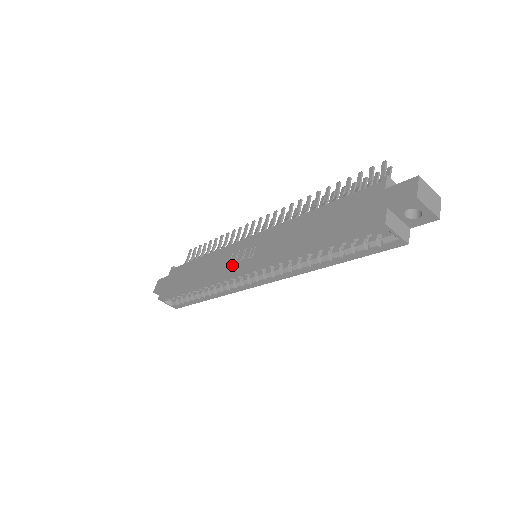
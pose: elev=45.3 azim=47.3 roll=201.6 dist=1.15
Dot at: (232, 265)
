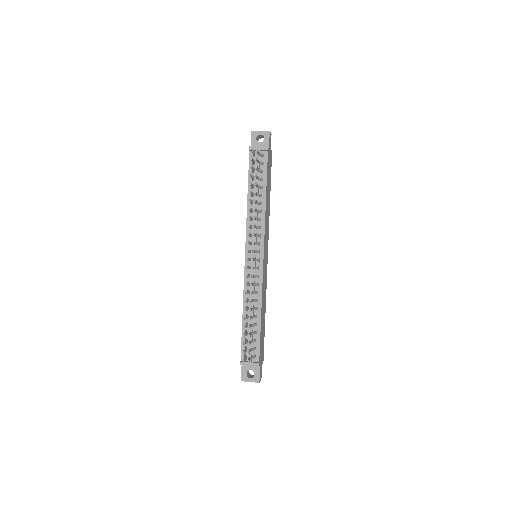
Dot at: occluded
